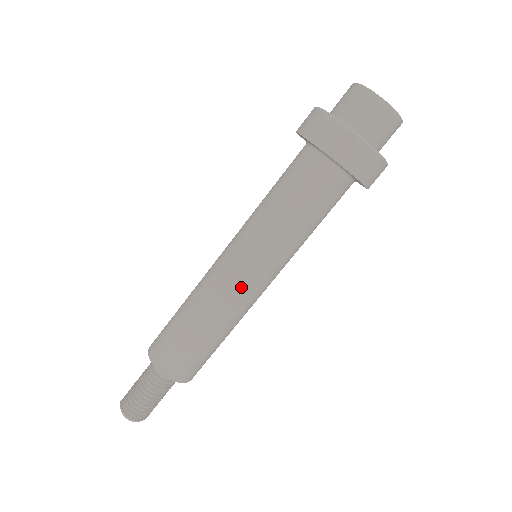
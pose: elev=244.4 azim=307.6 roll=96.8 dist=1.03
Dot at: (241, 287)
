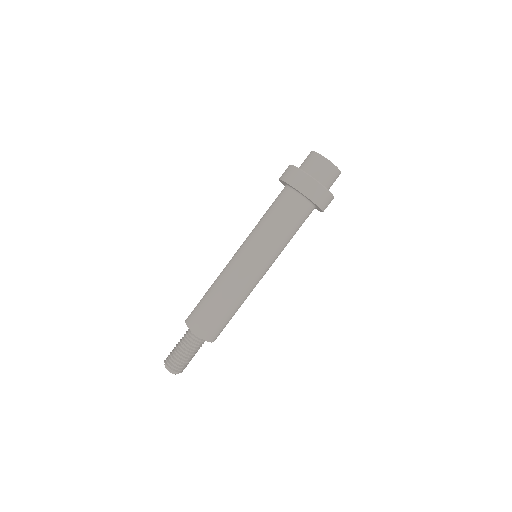
Dot at: (243, 270)
